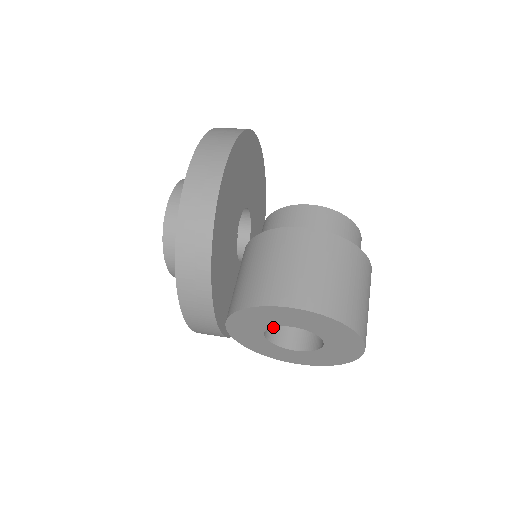
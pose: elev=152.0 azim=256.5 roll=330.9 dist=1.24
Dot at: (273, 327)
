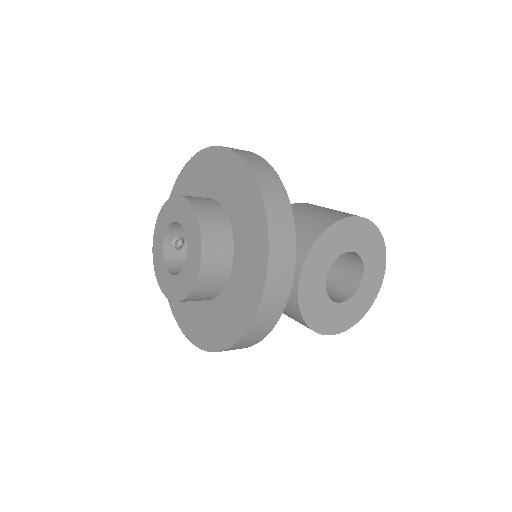
Dot at: occluded
